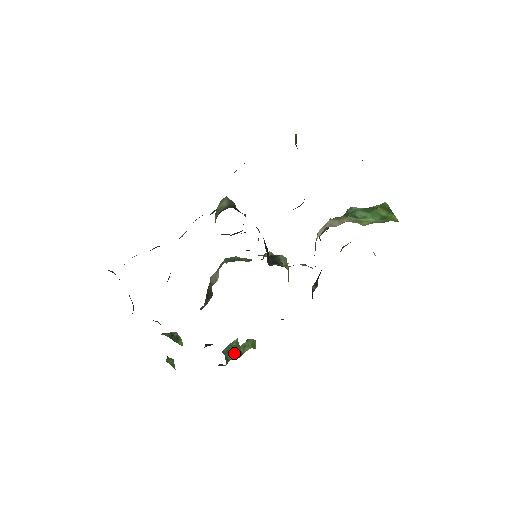
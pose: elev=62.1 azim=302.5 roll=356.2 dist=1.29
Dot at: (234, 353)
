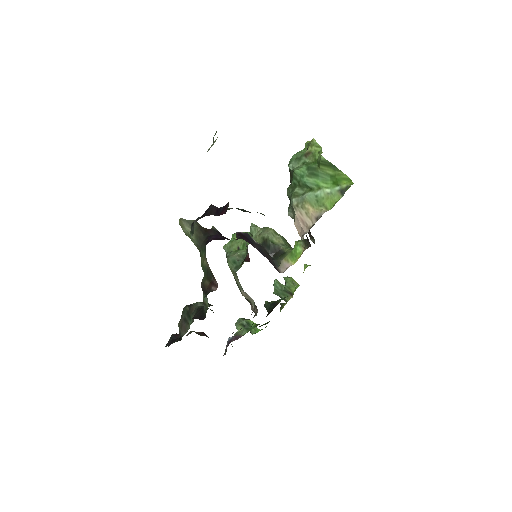
Dot at: (285, 294)
